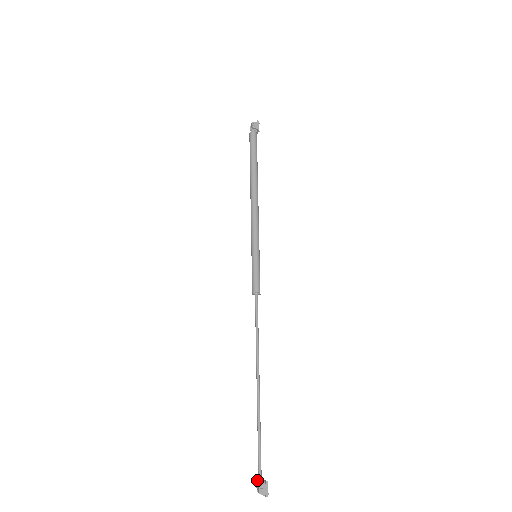
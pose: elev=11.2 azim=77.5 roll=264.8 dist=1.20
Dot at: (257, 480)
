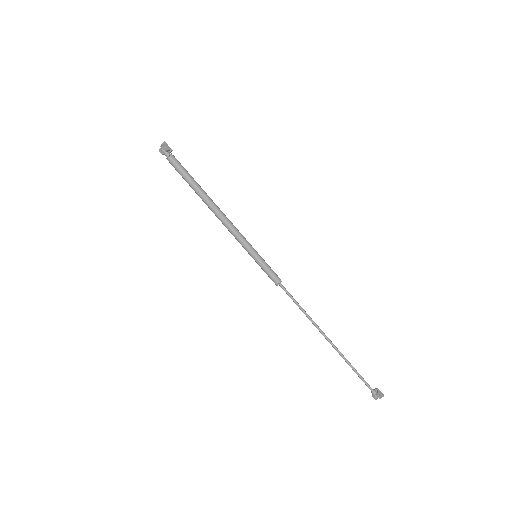
Dot at: (373, 393)
